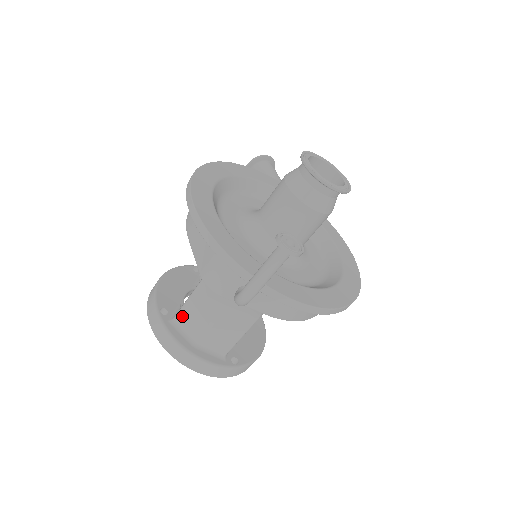
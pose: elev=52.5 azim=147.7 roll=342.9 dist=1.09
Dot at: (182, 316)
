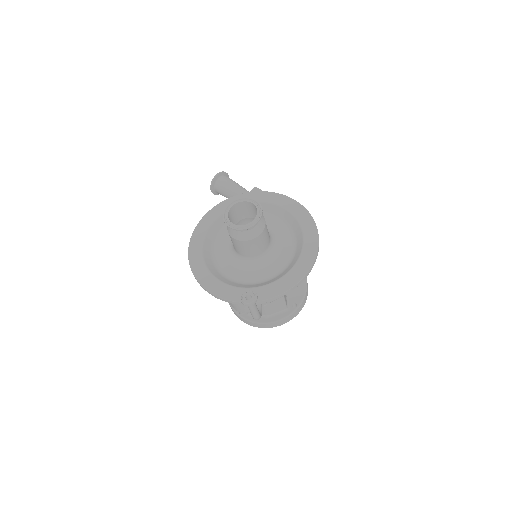
Dot at: occluded
